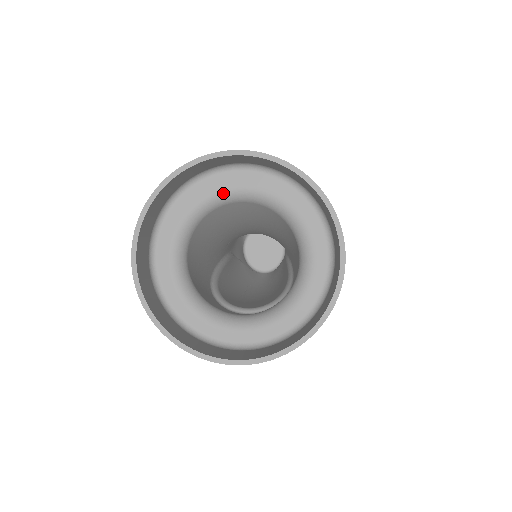
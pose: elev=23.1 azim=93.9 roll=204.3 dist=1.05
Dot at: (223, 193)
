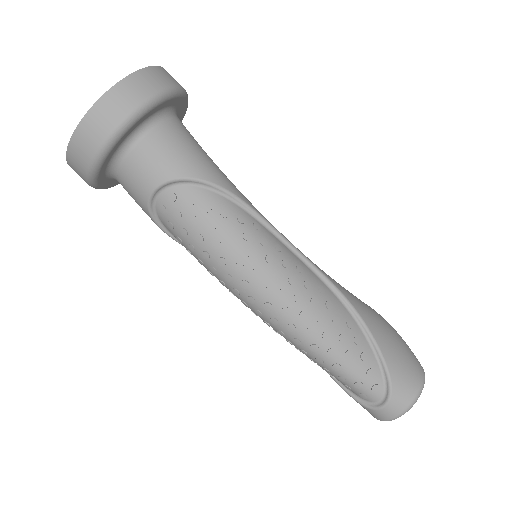
Dot at: occluded
